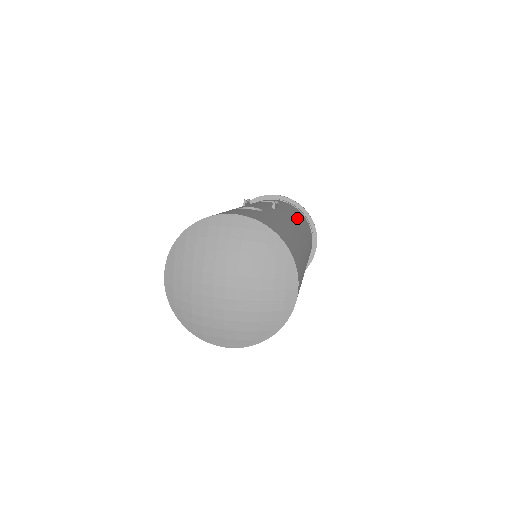
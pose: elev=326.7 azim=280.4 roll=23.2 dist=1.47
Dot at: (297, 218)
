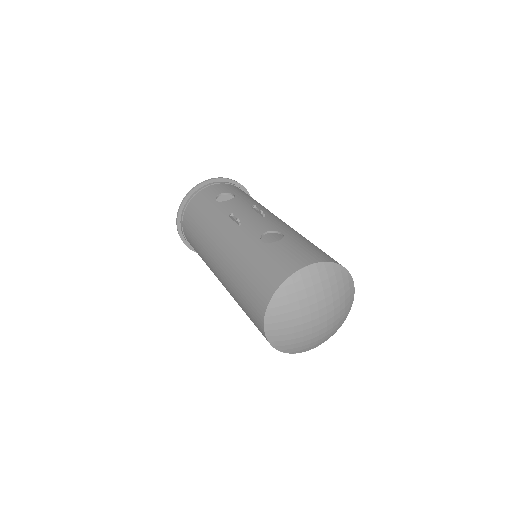
Dot at: (261, 205)
